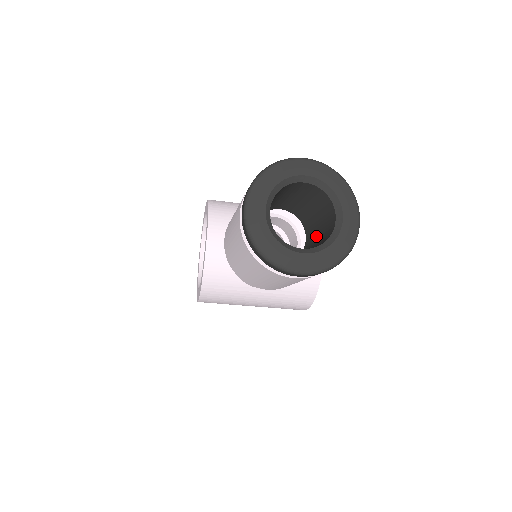
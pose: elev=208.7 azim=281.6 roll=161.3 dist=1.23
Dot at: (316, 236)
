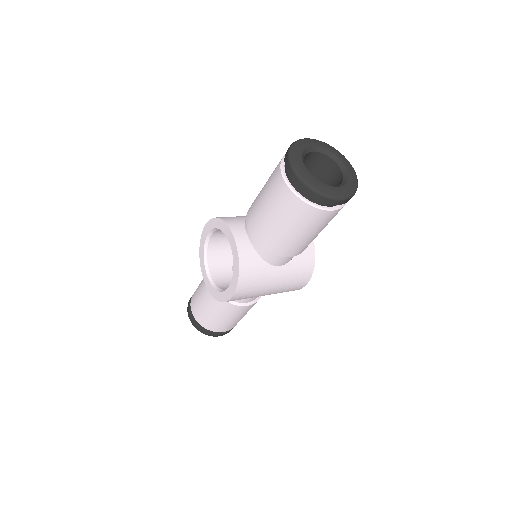
Dot at: occluded
